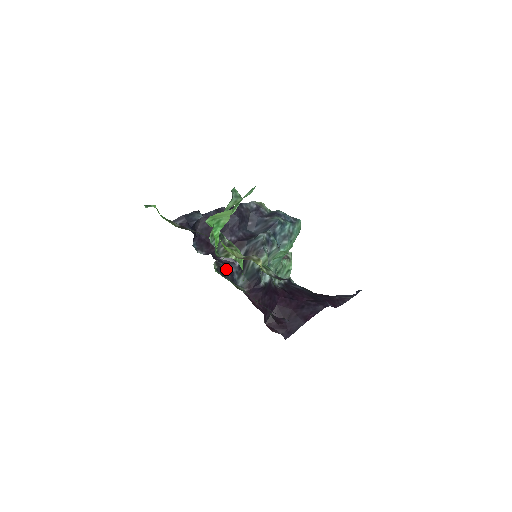
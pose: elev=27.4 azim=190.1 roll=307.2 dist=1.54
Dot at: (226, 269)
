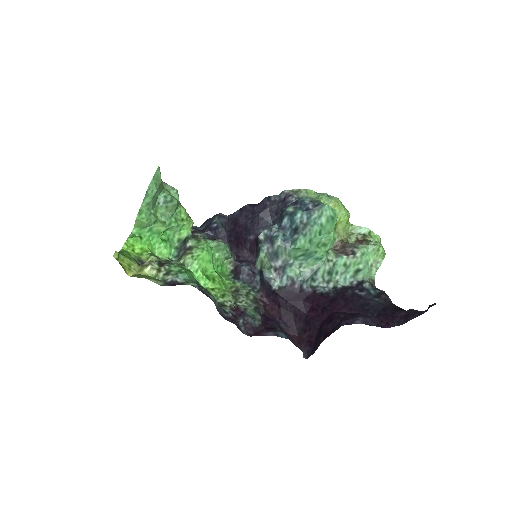
Dot at: (243, 270)
